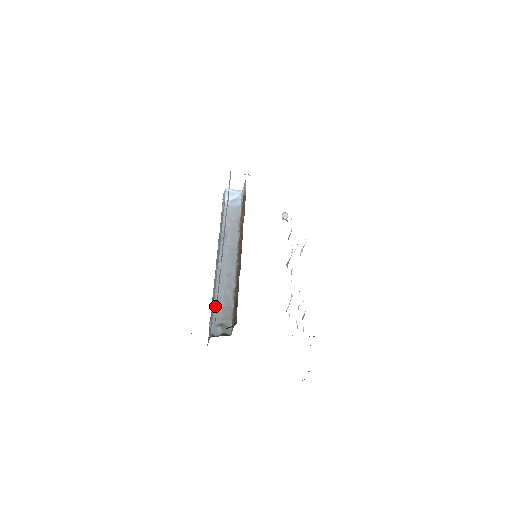
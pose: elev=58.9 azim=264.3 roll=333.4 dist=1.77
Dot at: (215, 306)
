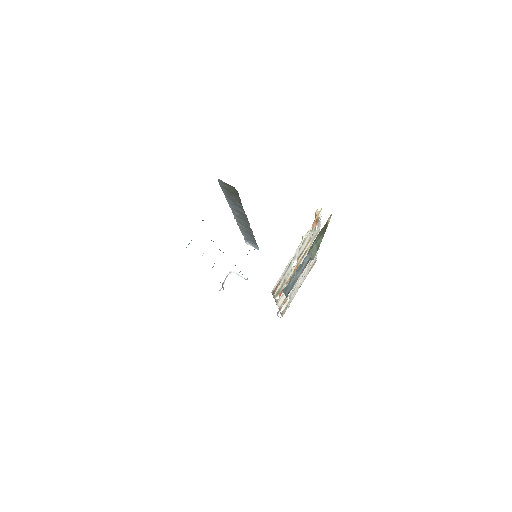
Dot at: occluded
